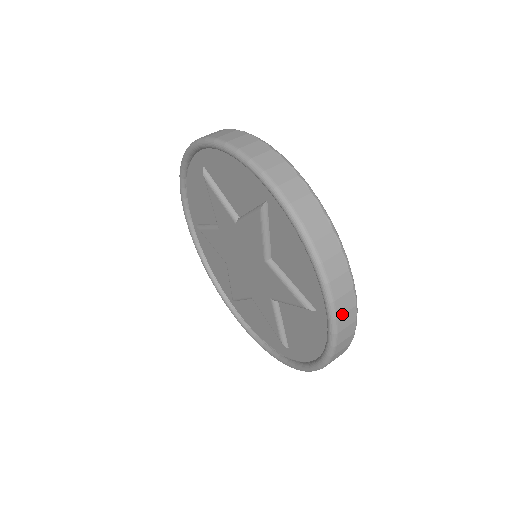
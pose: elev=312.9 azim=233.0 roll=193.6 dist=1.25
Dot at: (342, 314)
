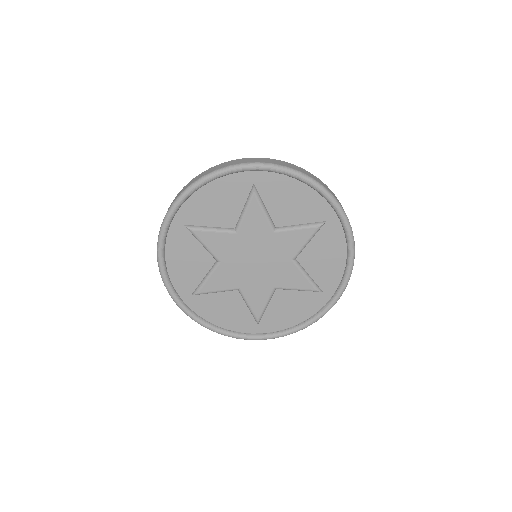
Dot at: (340, 204)
